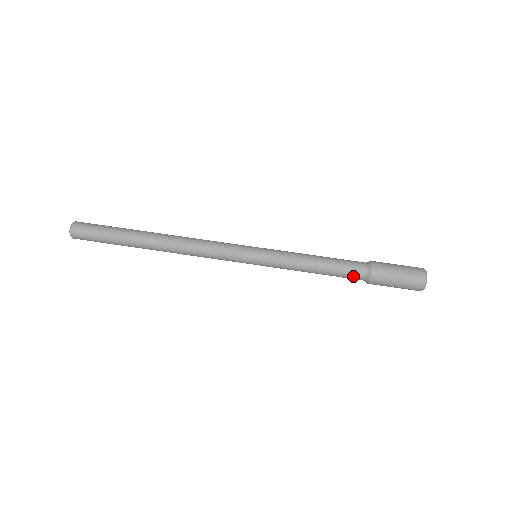
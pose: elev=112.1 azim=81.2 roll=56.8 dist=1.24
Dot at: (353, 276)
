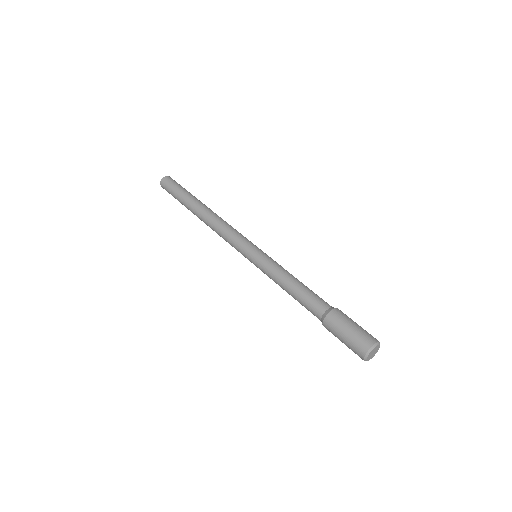
Dot at: (312, 313)
